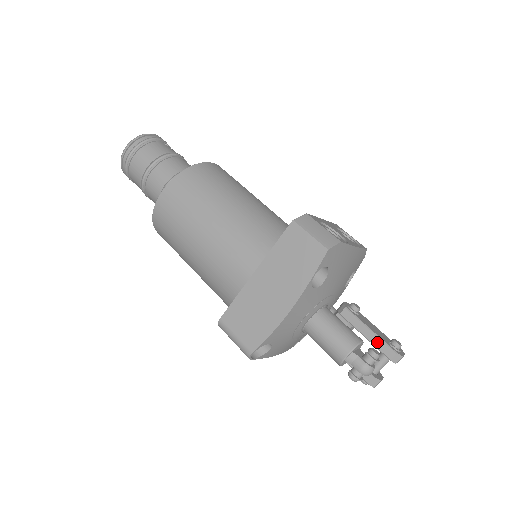
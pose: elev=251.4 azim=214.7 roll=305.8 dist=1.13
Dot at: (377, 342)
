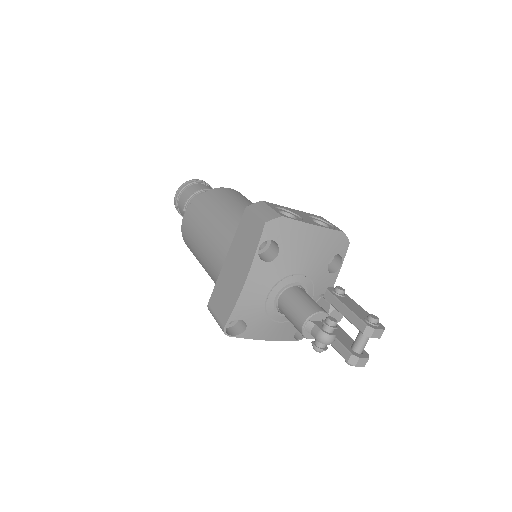
Dot at: (351, 317)
